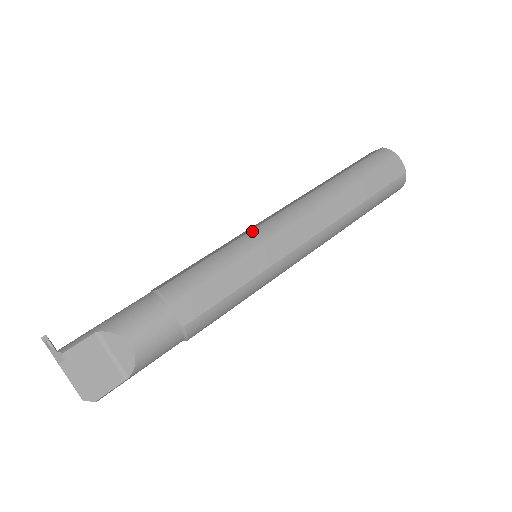
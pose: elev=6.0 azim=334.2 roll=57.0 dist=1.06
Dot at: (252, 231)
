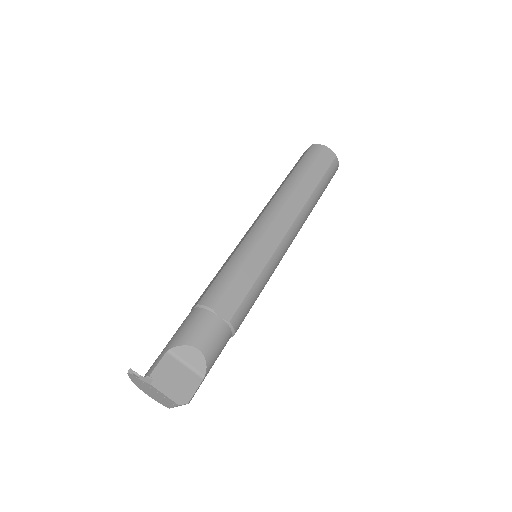
Dot at: (246, 237)
